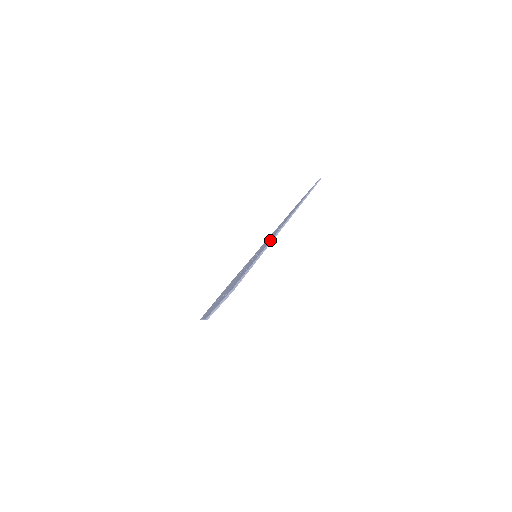
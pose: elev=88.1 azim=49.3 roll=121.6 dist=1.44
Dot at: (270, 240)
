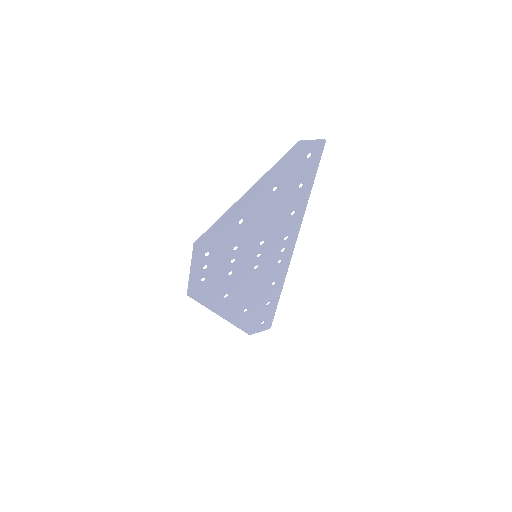
Dot at: (301, 215)
